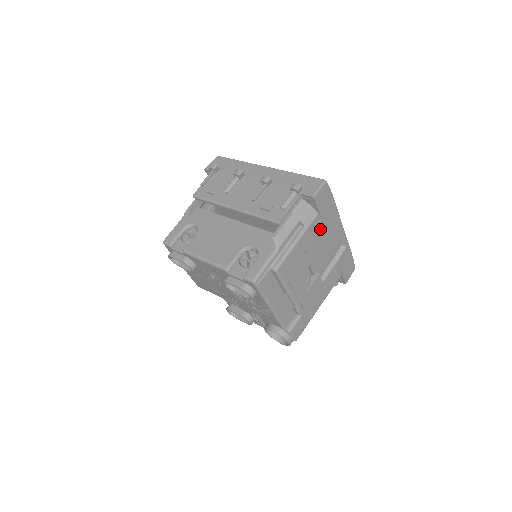
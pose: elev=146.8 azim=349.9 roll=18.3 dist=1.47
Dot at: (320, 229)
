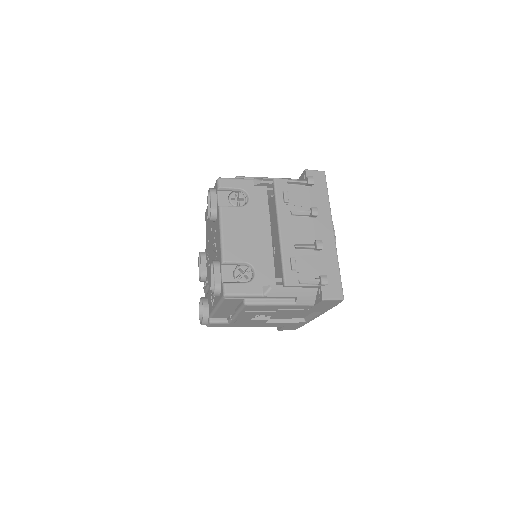
Dot at: (303, 310)
